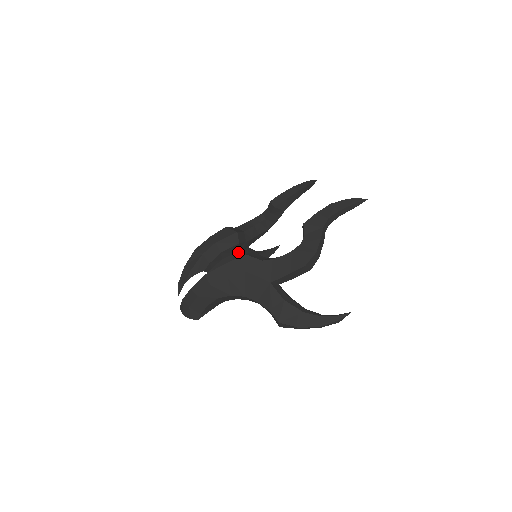
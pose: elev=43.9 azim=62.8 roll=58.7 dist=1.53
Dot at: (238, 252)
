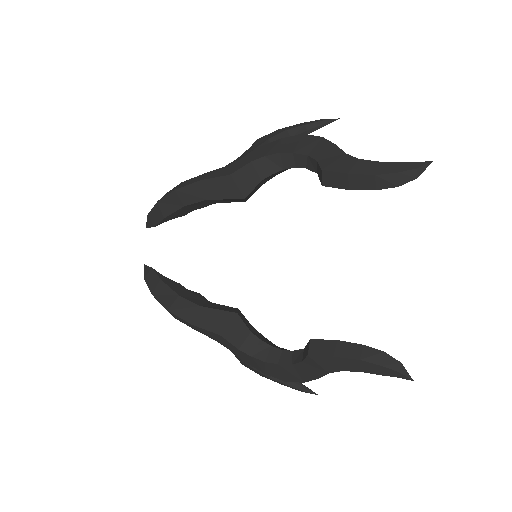
Dot at: occluded
